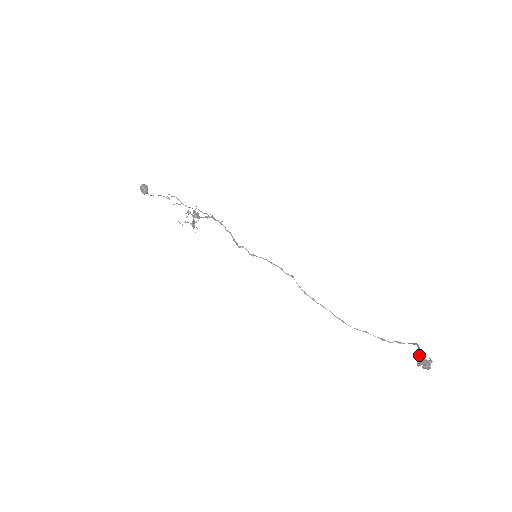
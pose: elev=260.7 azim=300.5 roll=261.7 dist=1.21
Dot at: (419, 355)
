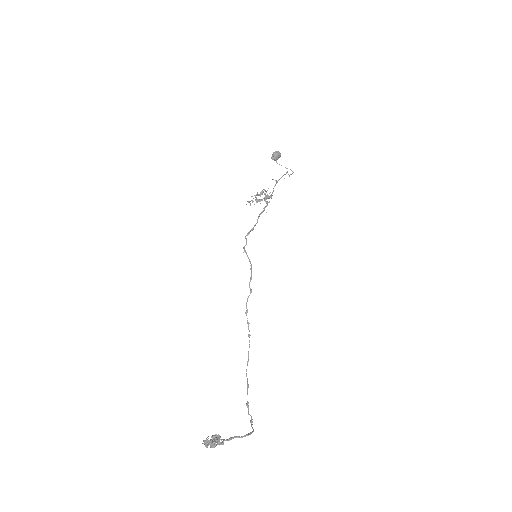
Dot at: (230, 437)
